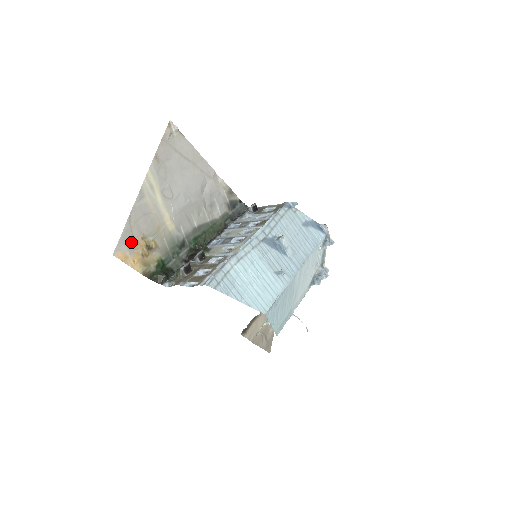
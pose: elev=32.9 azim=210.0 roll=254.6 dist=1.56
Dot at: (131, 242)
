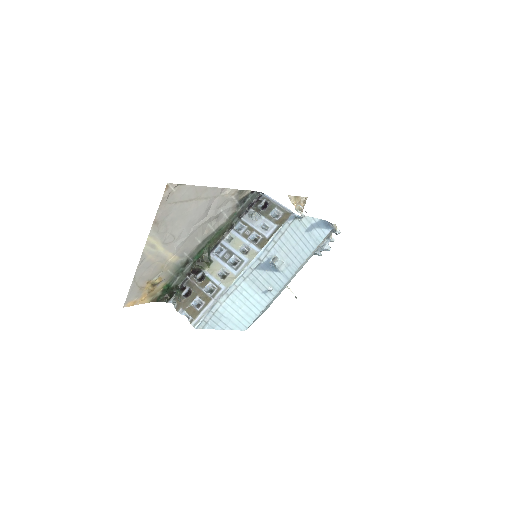
Dot at: (138, 291)
